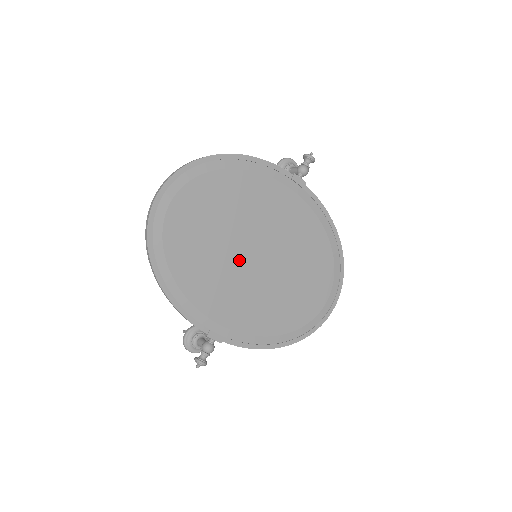
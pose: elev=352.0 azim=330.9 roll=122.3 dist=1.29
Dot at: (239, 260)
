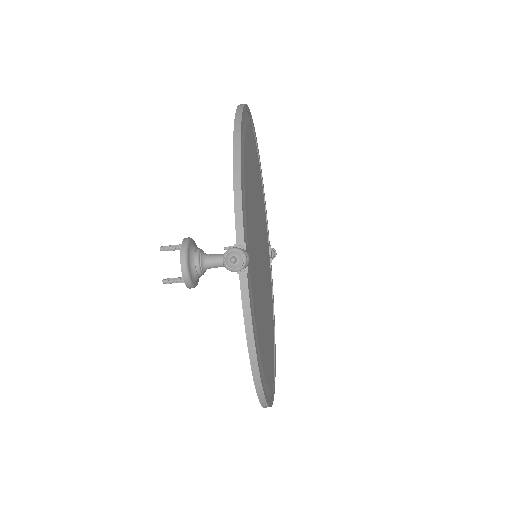
Dot at: (257, 234)
